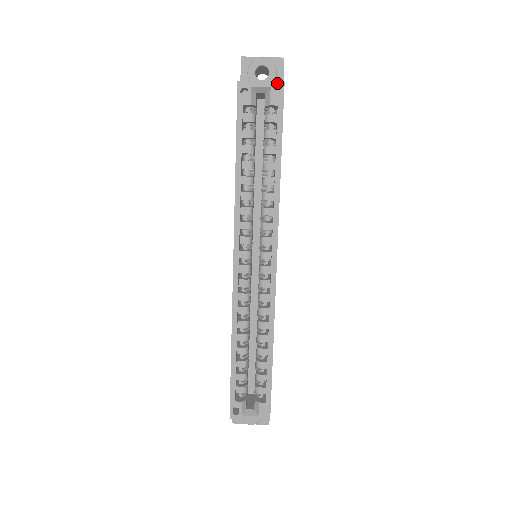
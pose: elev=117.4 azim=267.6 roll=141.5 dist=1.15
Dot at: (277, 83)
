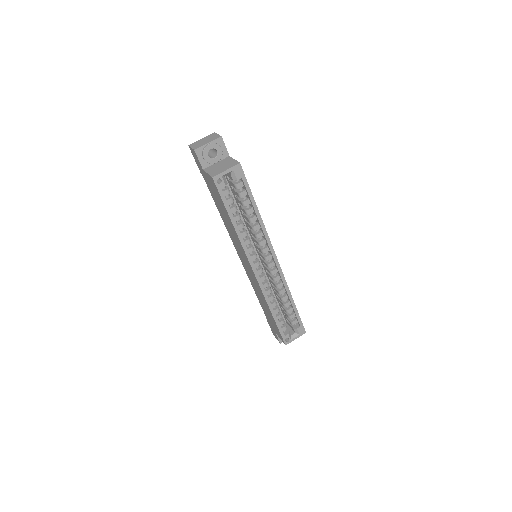
Dot at: (236, 166)
